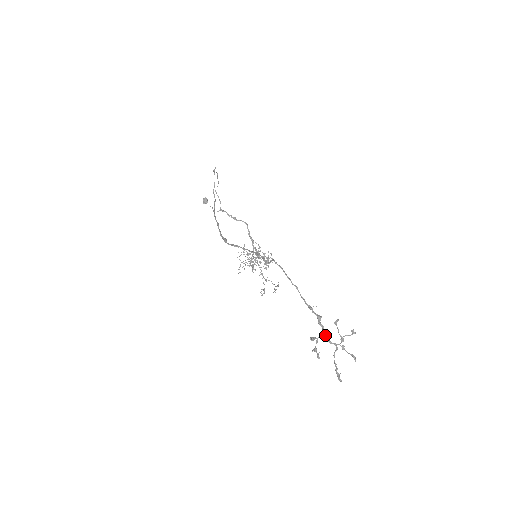
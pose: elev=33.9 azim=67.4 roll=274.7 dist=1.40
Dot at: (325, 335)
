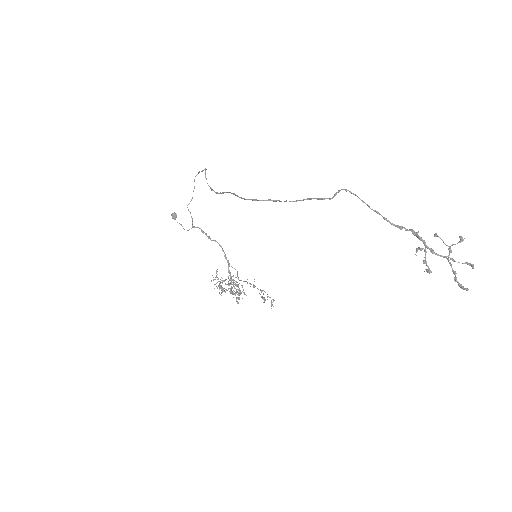
Dot at: occluded
